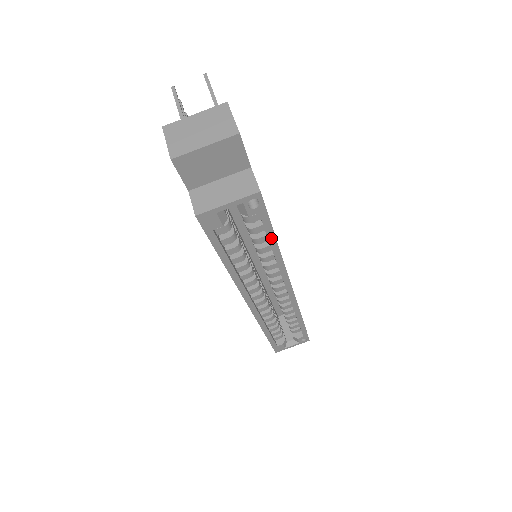
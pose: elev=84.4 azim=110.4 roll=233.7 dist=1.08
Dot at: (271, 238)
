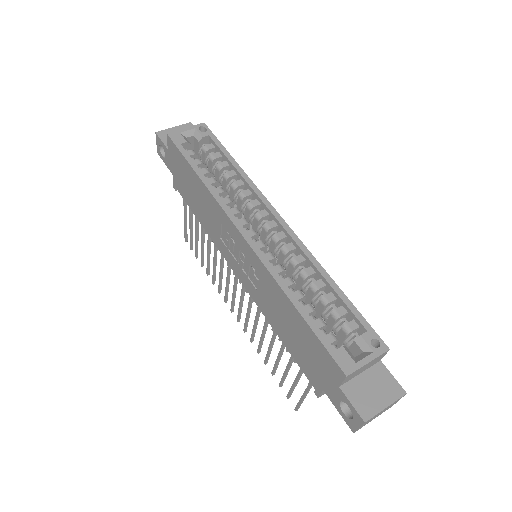
Dot at: (227, 155)
